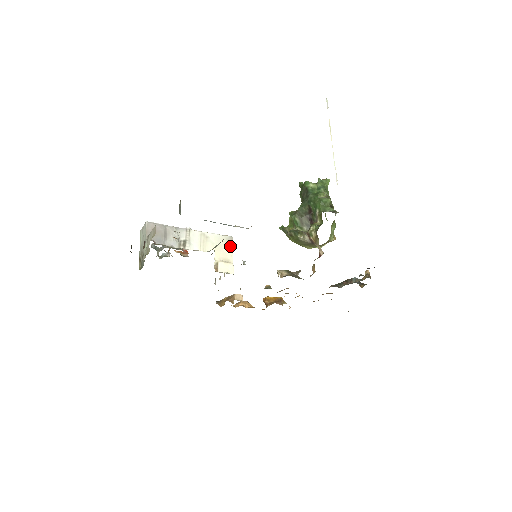
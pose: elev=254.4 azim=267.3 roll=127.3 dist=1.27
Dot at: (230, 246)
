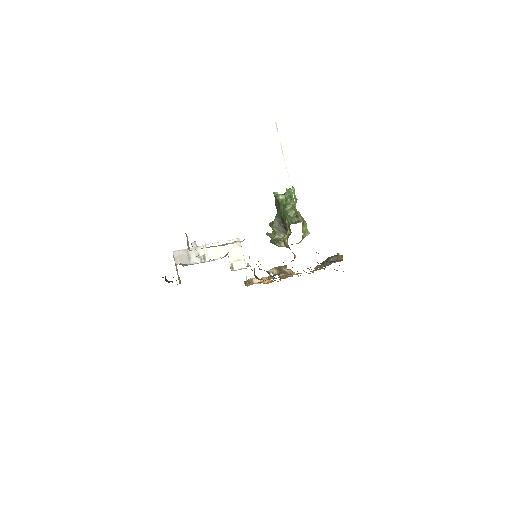
Dot at: (239, 247)
